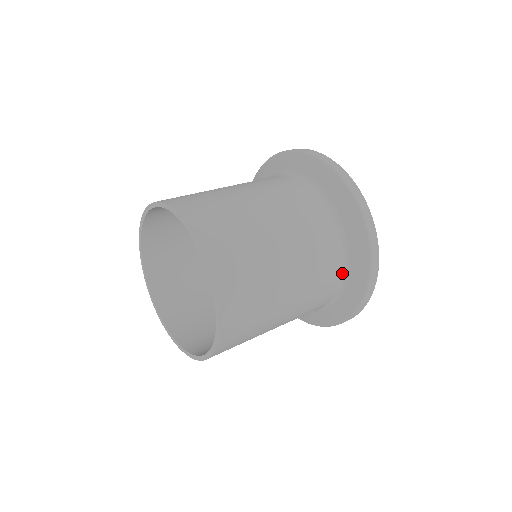
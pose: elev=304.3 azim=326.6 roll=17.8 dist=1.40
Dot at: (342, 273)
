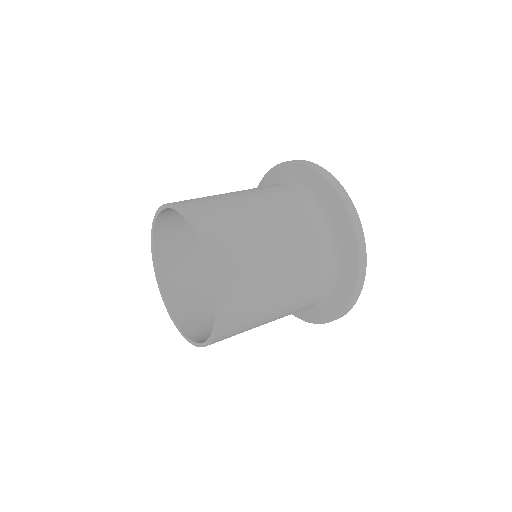
Dot at: (316, 304)
